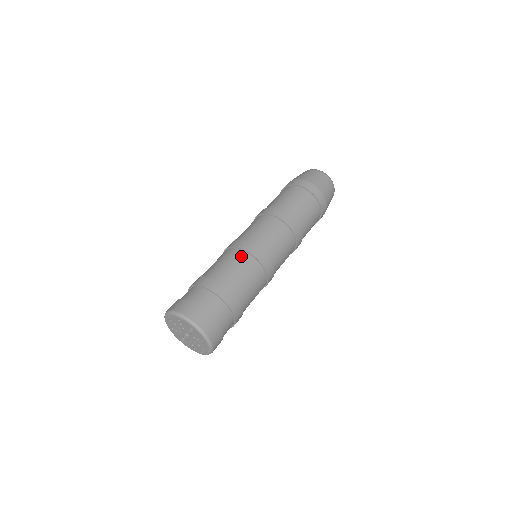
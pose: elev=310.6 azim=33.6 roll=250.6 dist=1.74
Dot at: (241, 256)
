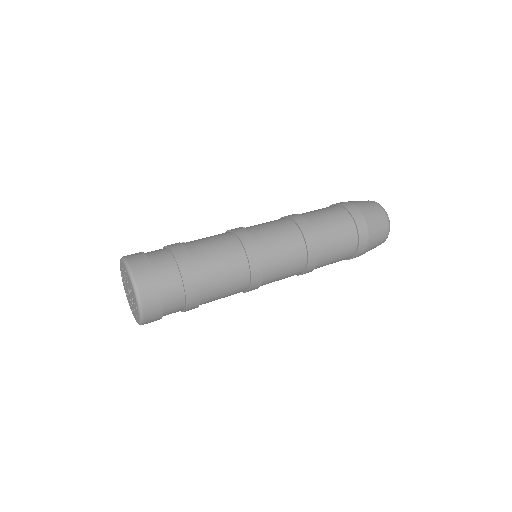
Dot at: (233, 246)
